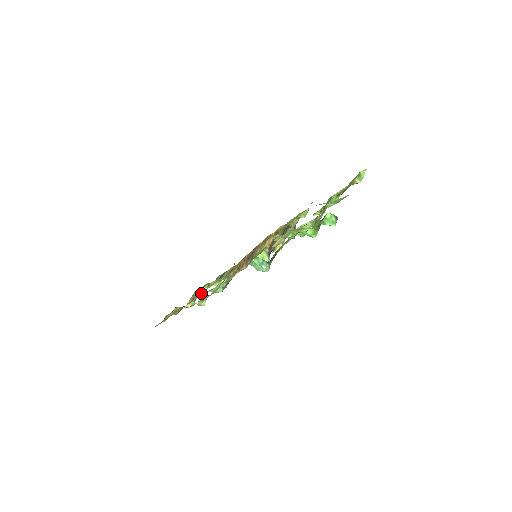
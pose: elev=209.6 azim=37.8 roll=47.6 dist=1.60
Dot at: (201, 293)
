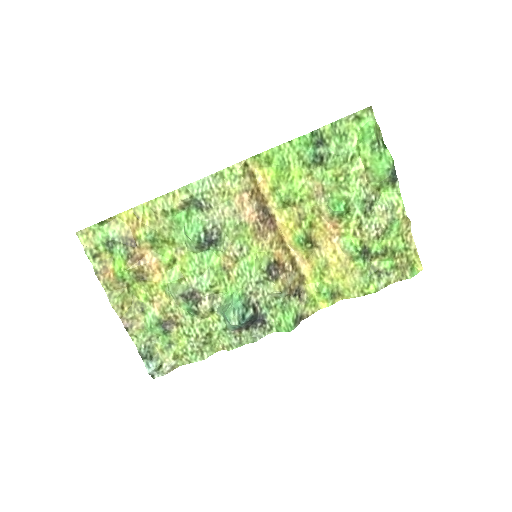
Dot at: (124, 323)
